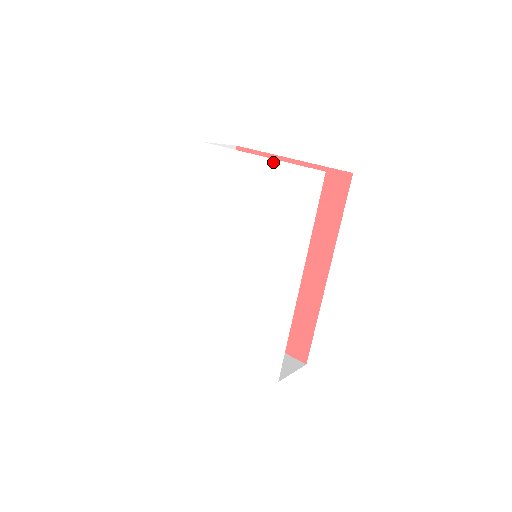
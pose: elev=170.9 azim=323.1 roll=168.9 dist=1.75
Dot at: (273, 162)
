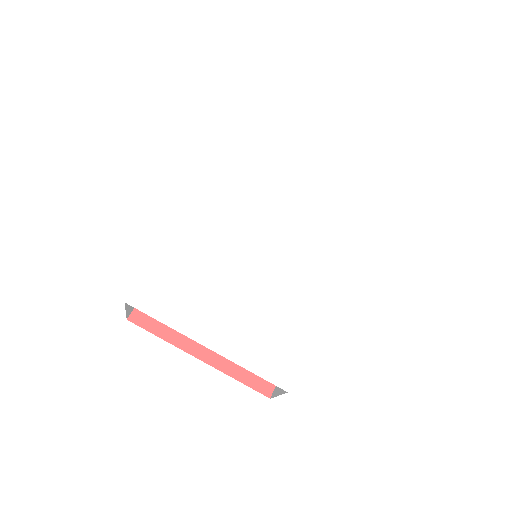
Dot at: (322, 173)
